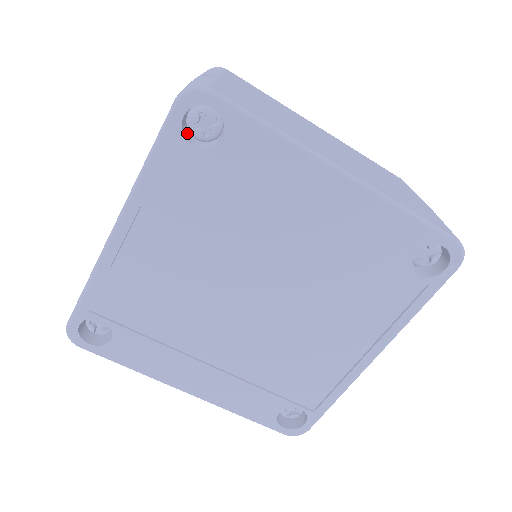
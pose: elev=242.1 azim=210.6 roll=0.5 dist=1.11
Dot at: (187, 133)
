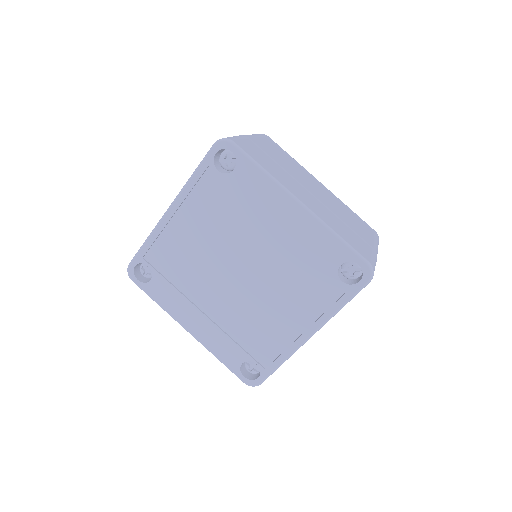
Dot at: (218, 164)
